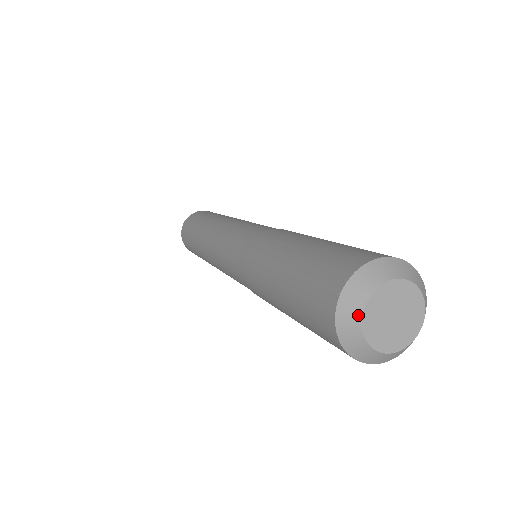
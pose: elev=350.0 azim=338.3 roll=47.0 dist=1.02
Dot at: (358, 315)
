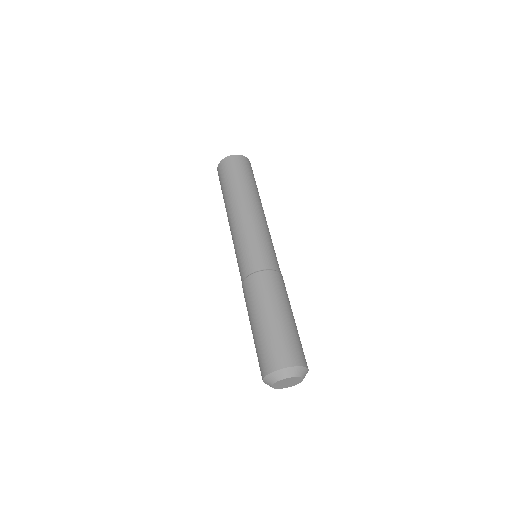
Dot at: (271, 384)
